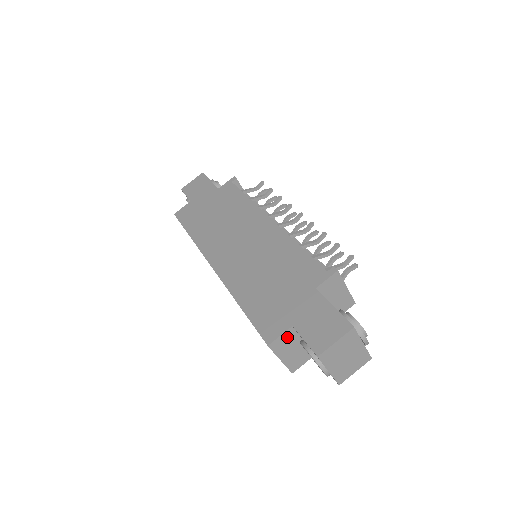
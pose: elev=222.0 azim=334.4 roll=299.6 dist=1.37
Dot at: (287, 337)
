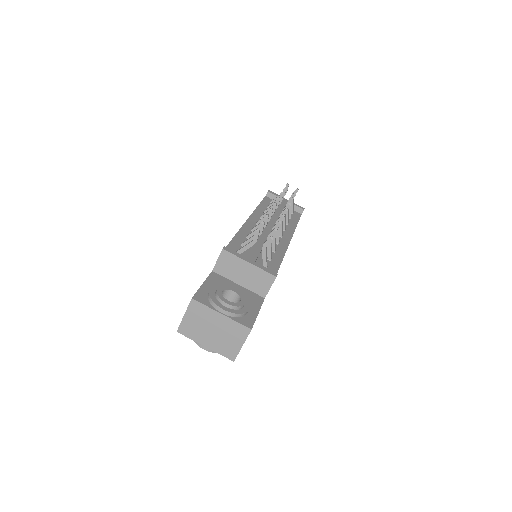
Dot at: occluded
